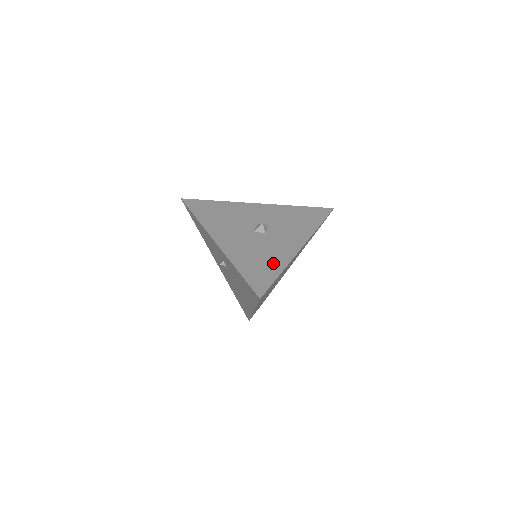
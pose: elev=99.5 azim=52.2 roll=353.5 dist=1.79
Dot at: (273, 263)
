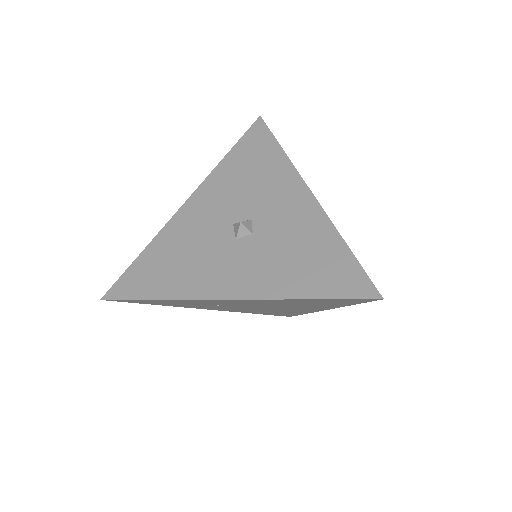
Dot at: (172, 280)
